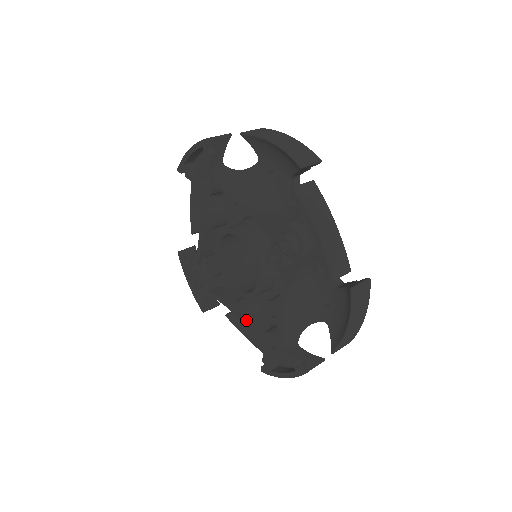
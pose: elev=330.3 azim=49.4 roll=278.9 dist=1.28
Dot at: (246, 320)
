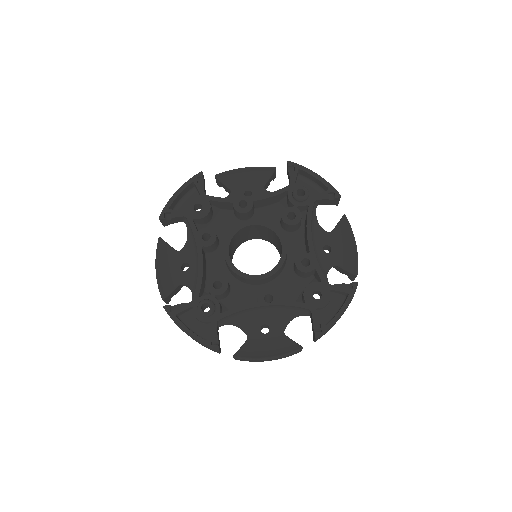
Dot at: (280, 300)
